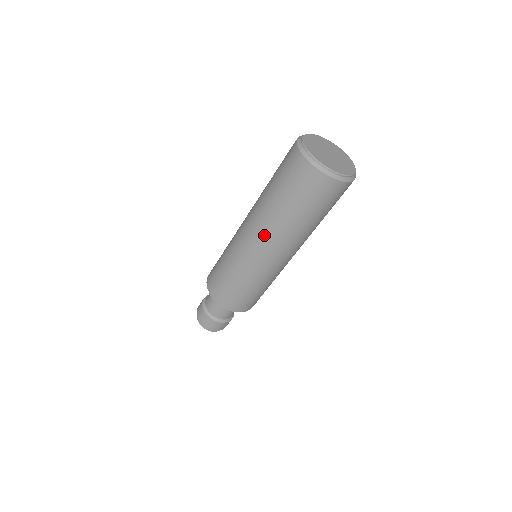
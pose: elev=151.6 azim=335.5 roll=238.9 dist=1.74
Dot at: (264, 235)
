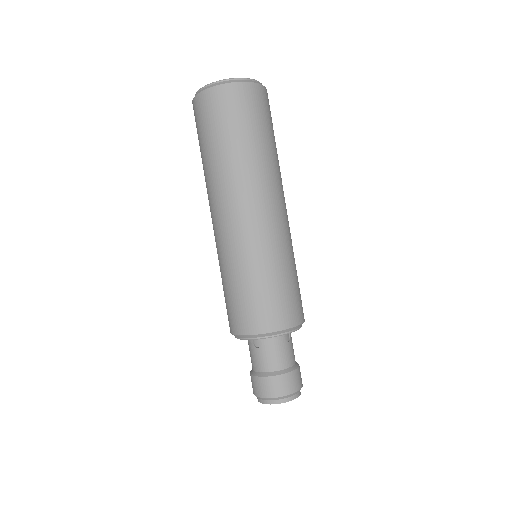
Dot at: (220, 199)
